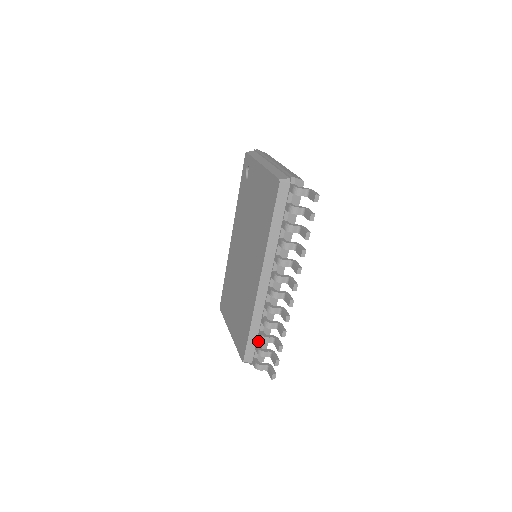
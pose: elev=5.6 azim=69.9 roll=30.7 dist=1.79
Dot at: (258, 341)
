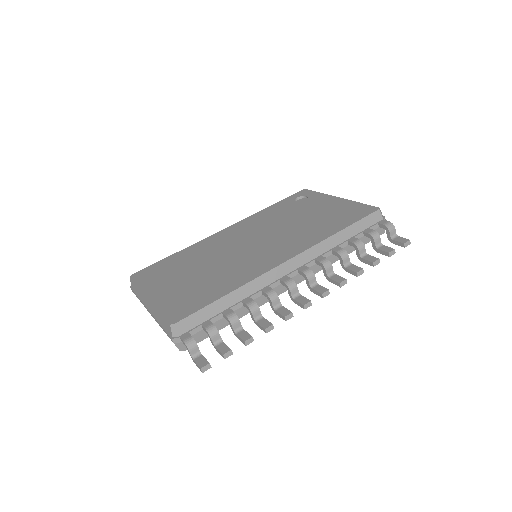
Dot at: (215, 318)
